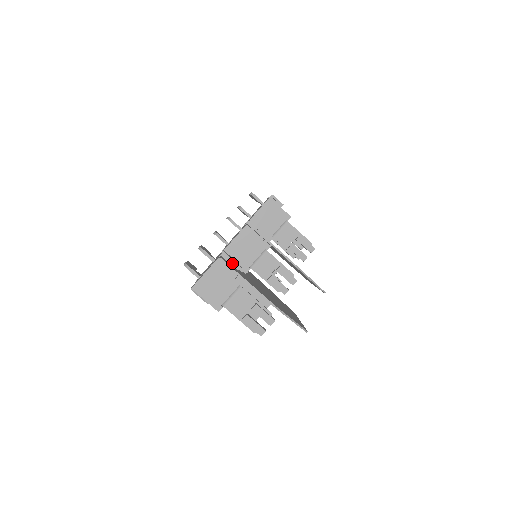
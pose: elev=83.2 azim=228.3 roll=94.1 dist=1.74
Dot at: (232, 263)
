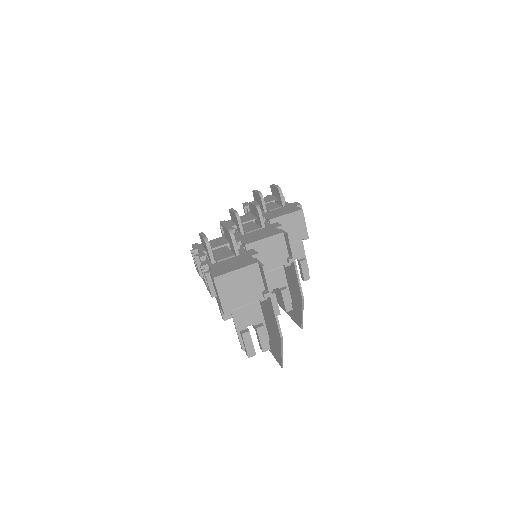
Dot at: occluded
